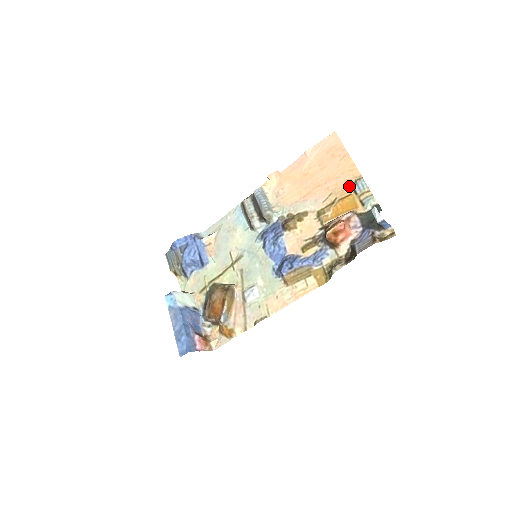
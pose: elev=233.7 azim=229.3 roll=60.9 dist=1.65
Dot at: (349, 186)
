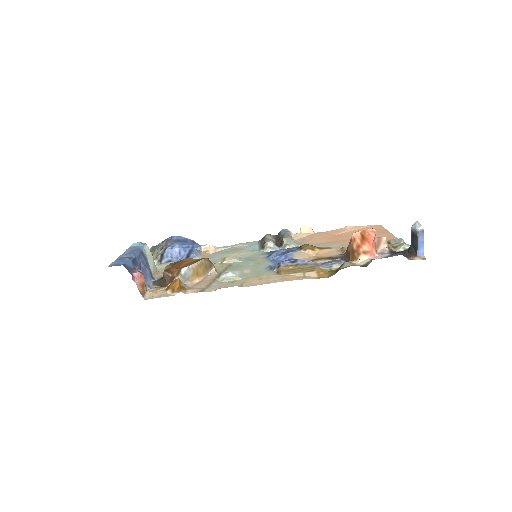
Dot at: occluded
